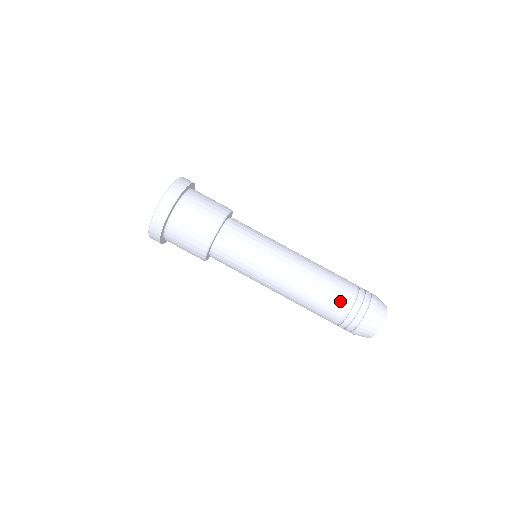
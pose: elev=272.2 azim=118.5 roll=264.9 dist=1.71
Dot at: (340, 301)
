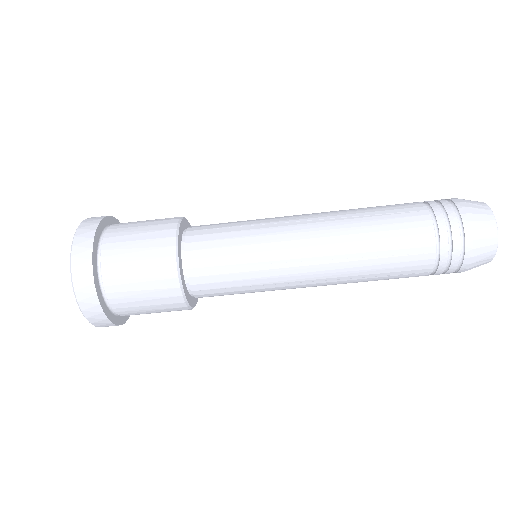
Dot at: occluded
